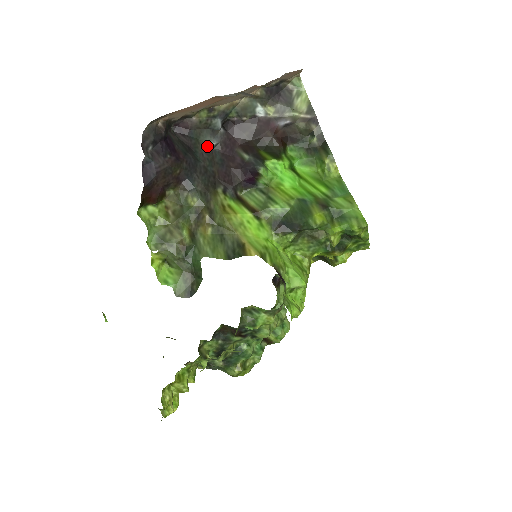
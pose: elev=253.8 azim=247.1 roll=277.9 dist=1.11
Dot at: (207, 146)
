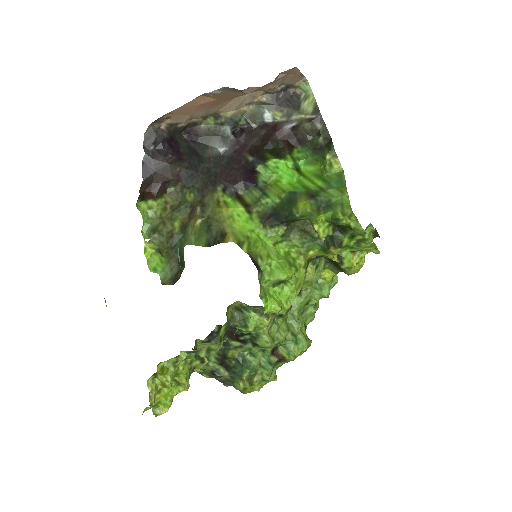
Dot at: (216, 151)
